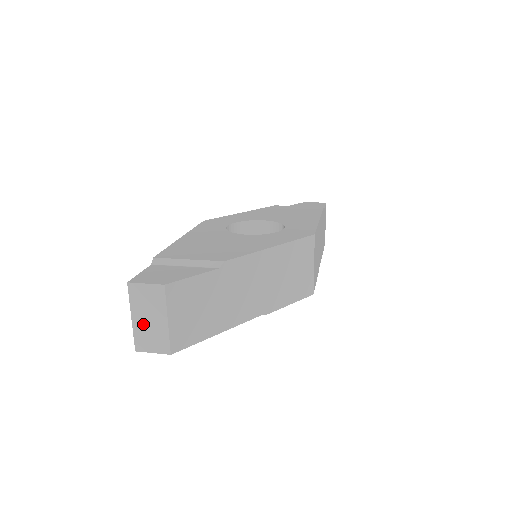
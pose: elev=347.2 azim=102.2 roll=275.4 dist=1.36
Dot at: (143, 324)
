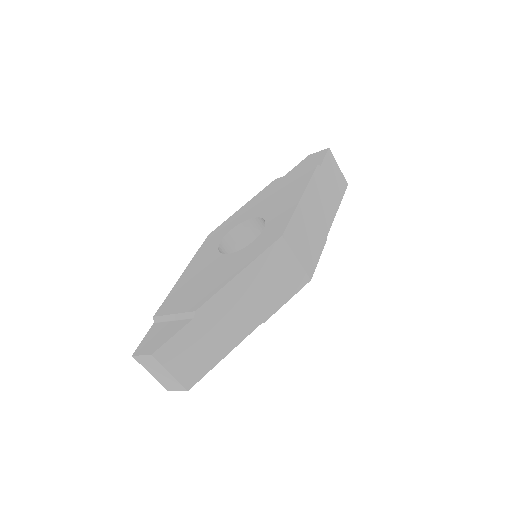
Dot at: (159, 377)
